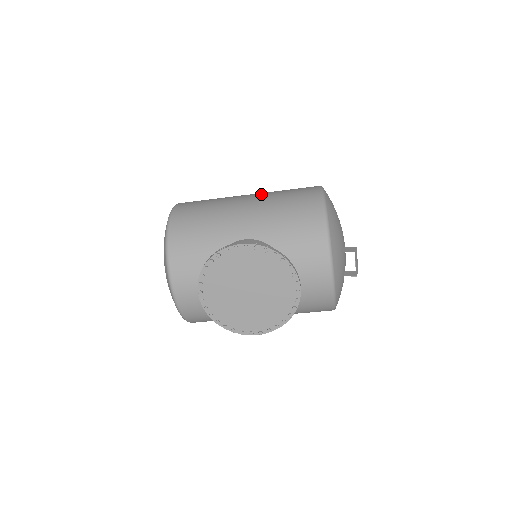
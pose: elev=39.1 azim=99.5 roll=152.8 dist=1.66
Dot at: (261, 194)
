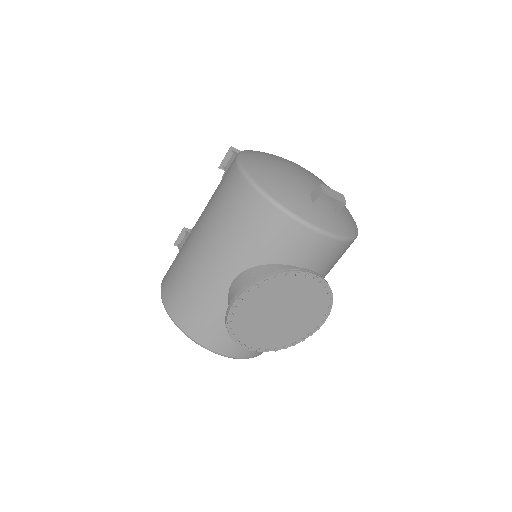
Dot at: (203, 221)
